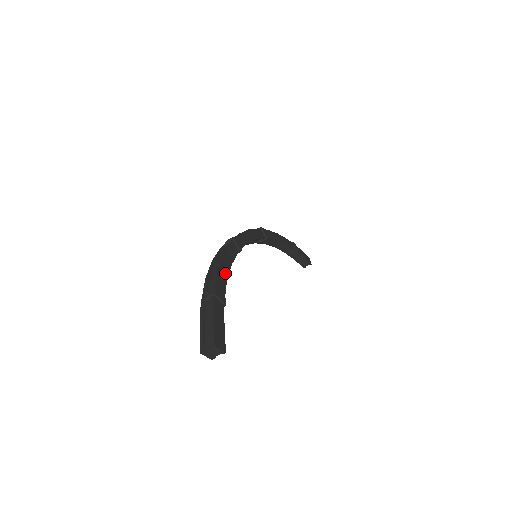
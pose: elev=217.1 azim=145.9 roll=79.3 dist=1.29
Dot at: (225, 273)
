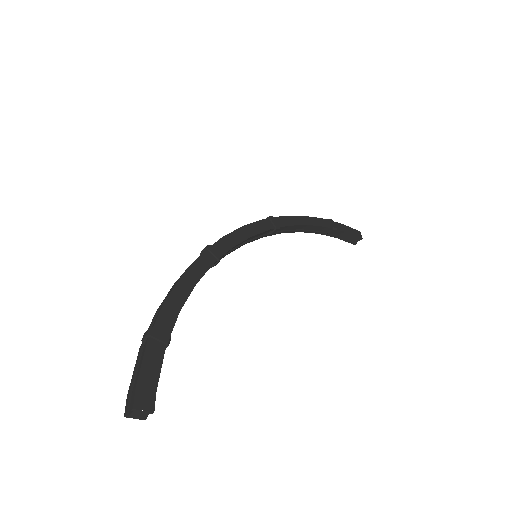
Dot at: (180, 299)
